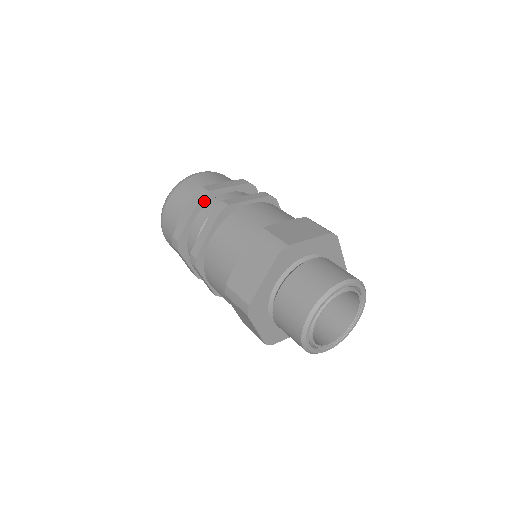
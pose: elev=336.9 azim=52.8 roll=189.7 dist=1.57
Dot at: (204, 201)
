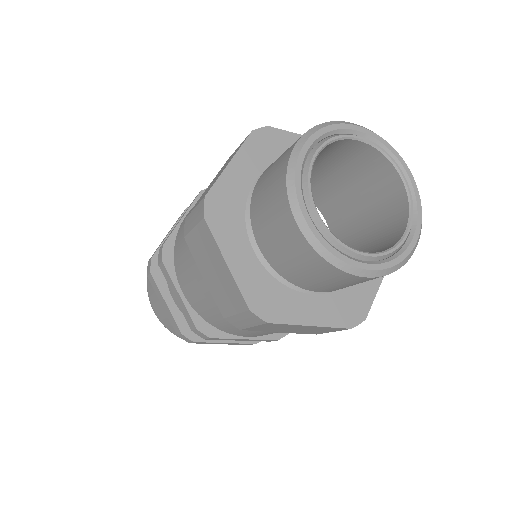
Dot at: occluded
